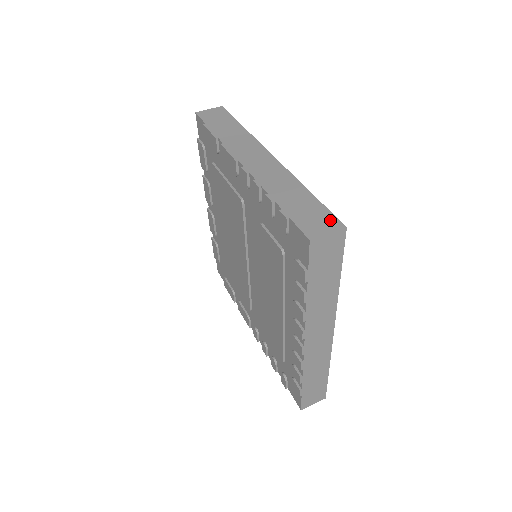
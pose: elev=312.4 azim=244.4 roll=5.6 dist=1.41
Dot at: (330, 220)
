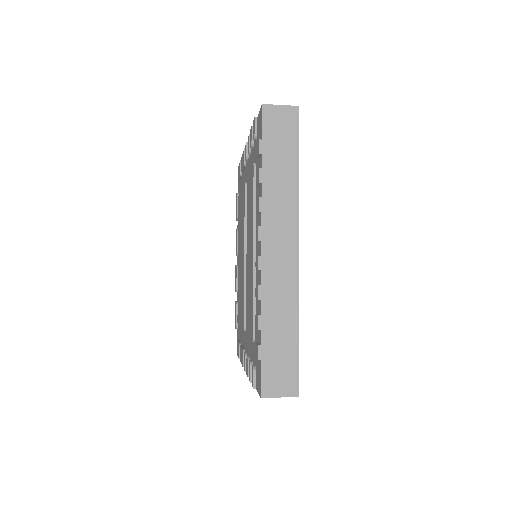
Dot at: occluded
